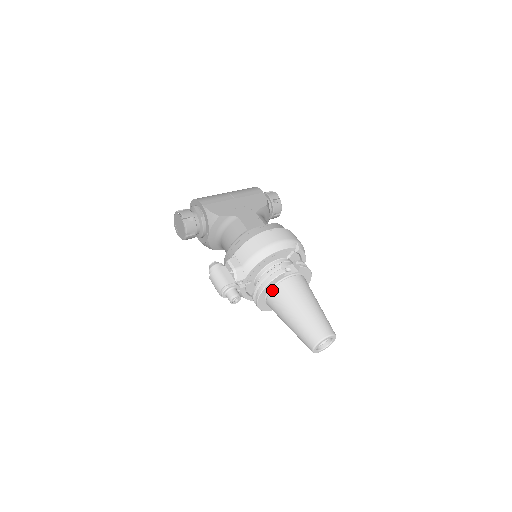
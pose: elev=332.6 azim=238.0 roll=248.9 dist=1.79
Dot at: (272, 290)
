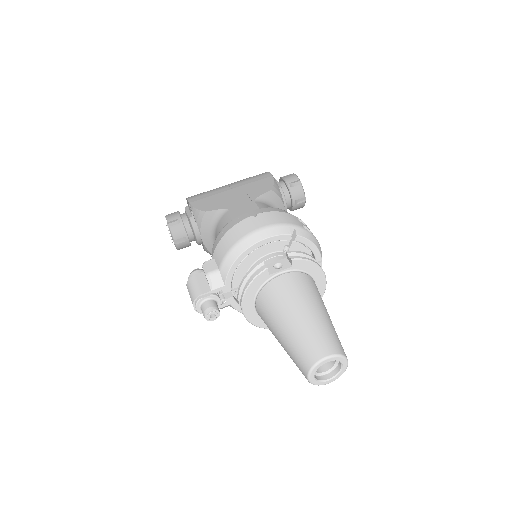
Dot at: (257, 297)
